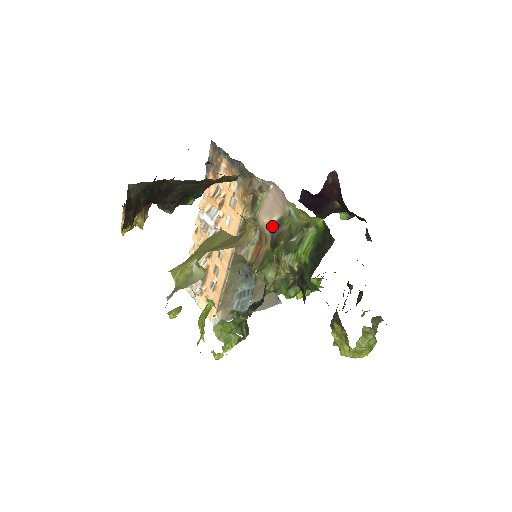
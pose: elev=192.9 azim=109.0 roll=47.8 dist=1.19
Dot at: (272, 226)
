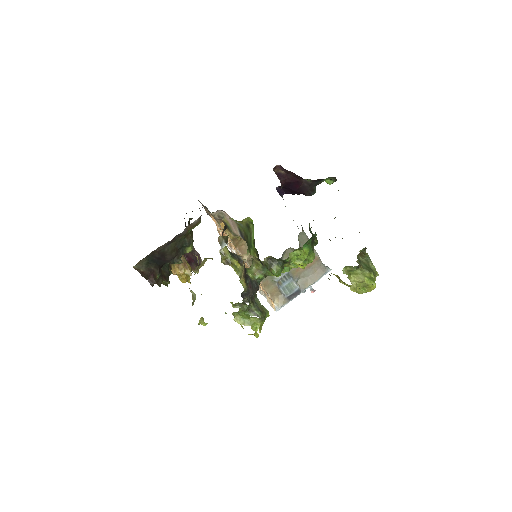
Dot at: (240, 235)
